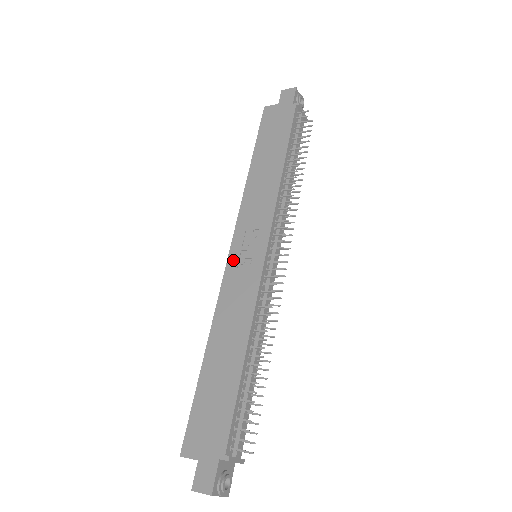
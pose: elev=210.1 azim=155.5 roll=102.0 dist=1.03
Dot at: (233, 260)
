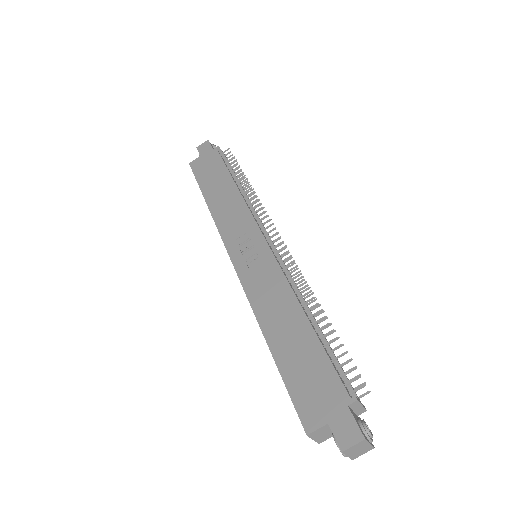
Dot at: (240, 264)
